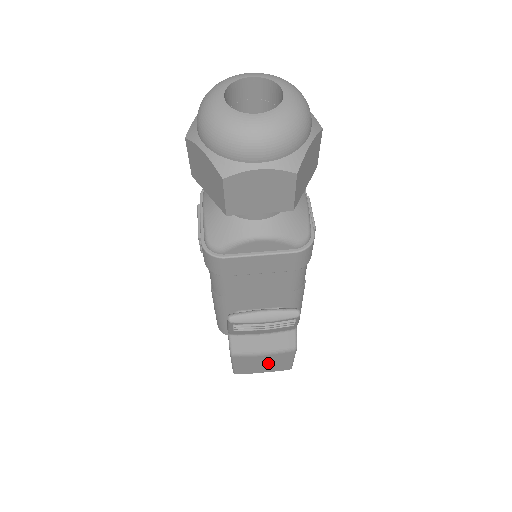
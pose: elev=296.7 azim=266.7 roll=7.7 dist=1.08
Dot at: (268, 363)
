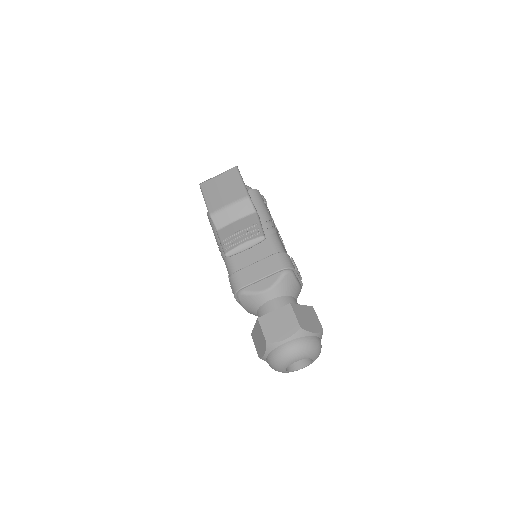
Dot at: occluded
